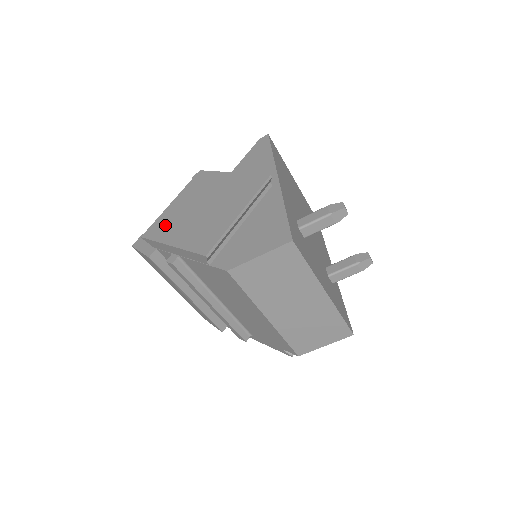
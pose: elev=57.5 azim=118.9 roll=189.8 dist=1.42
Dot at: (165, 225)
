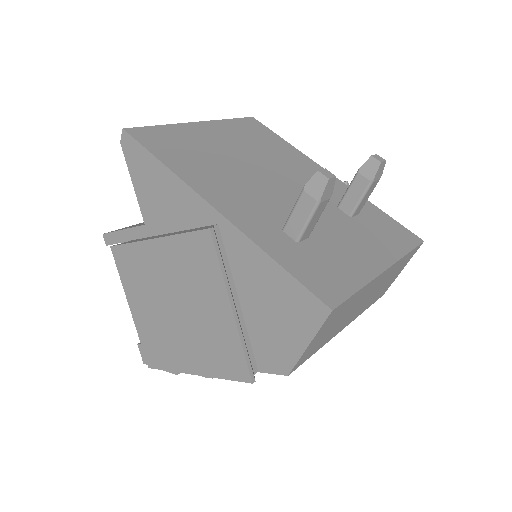
Dot at: (158, 346)
